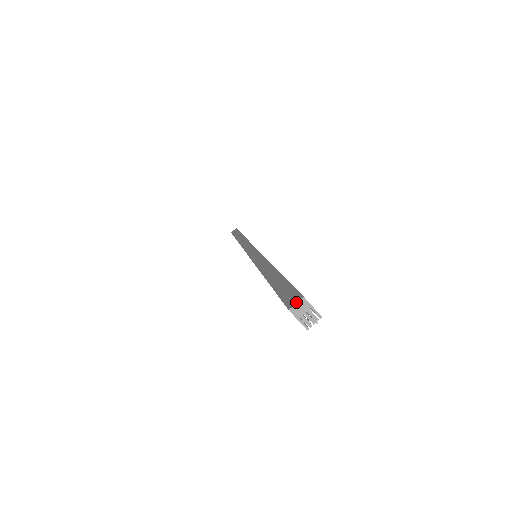
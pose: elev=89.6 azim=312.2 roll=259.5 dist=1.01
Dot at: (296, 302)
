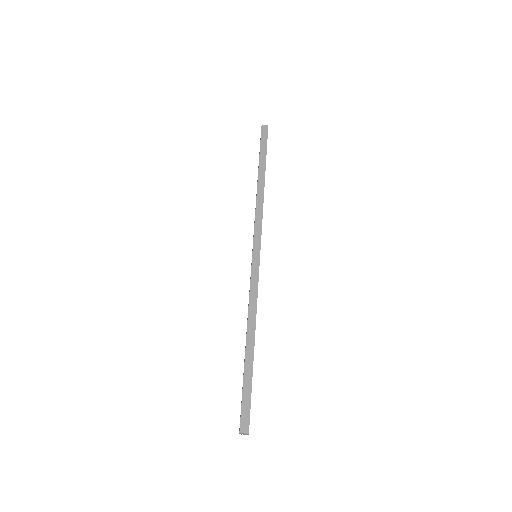
Dot at: (245, 433)
